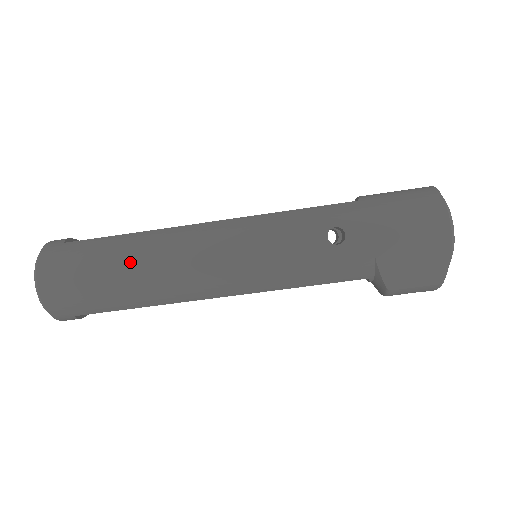
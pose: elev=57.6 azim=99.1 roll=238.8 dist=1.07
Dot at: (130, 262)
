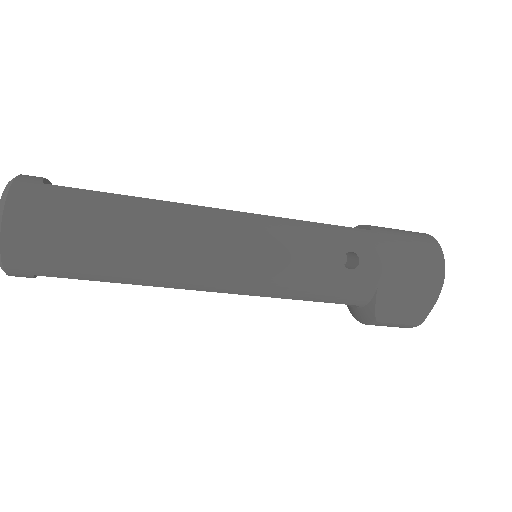
Dot at: (132, 231)
